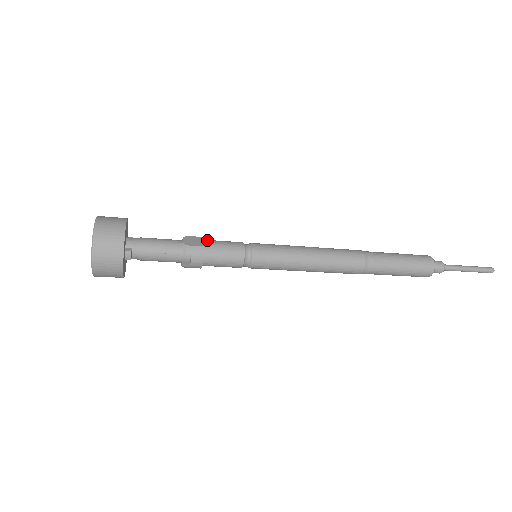
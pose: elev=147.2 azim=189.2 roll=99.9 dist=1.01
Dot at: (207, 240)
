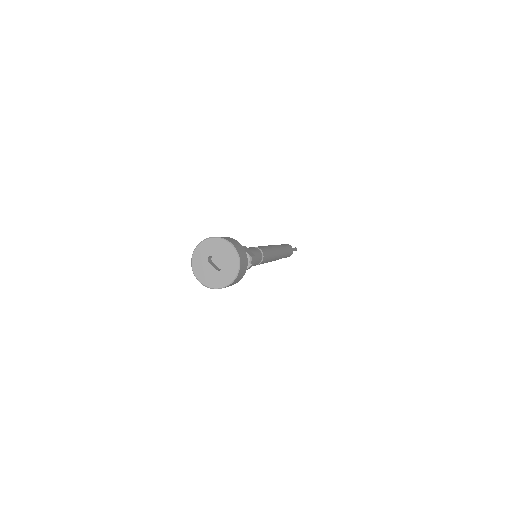
Dot at: (249, 249)
